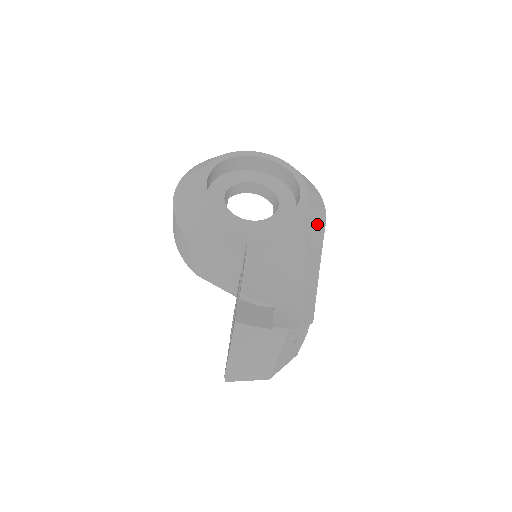
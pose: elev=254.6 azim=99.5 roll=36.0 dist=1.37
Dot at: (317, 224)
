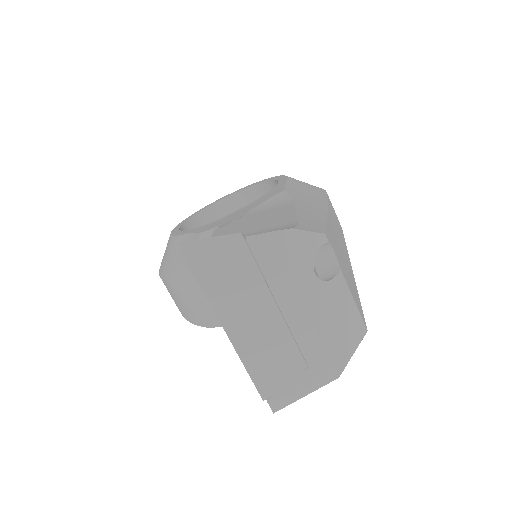
Dot at: (311, 192)
